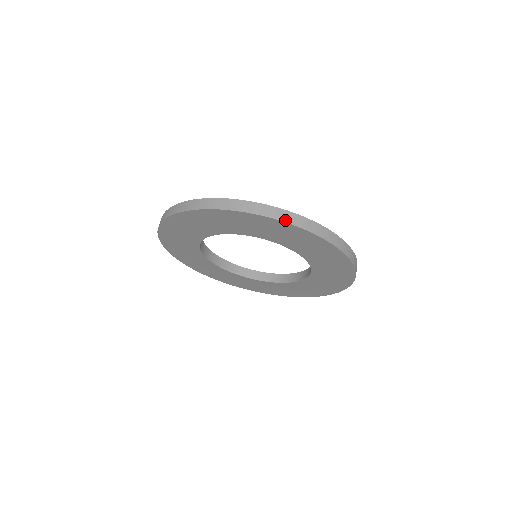
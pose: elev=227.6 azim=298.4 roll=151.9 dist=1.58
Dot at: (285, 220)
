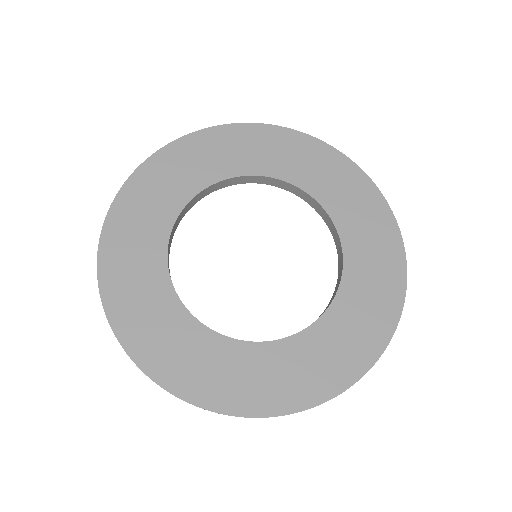
Dot at: (365, 175)
